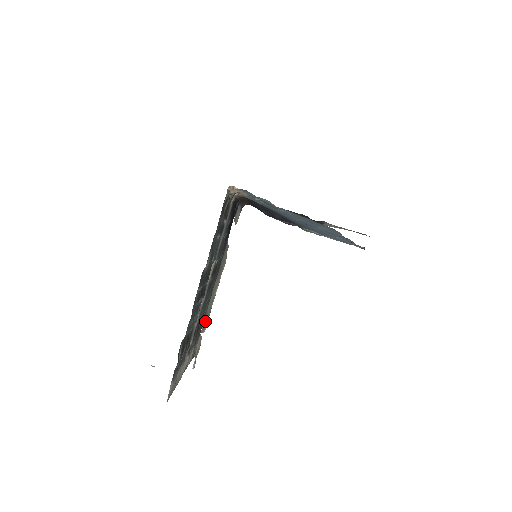
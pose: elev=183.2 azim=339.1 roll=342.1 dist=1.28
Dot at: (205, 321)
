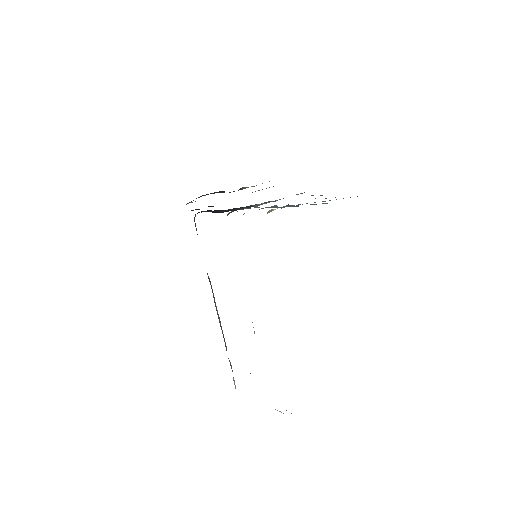
Dot at: occluded
